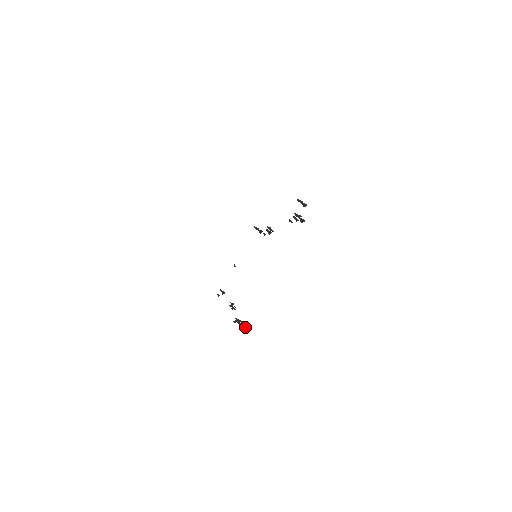
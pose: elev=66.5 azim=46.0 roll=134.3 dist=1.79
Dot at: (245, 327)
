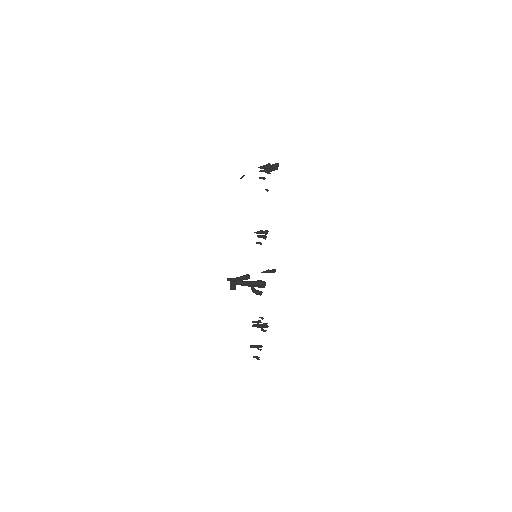
Dot at: (258, 281)
